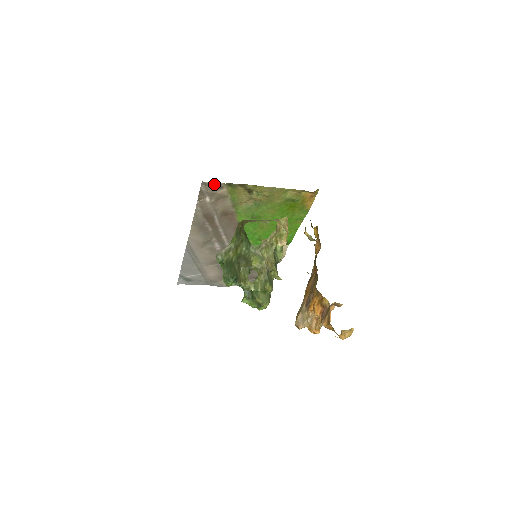
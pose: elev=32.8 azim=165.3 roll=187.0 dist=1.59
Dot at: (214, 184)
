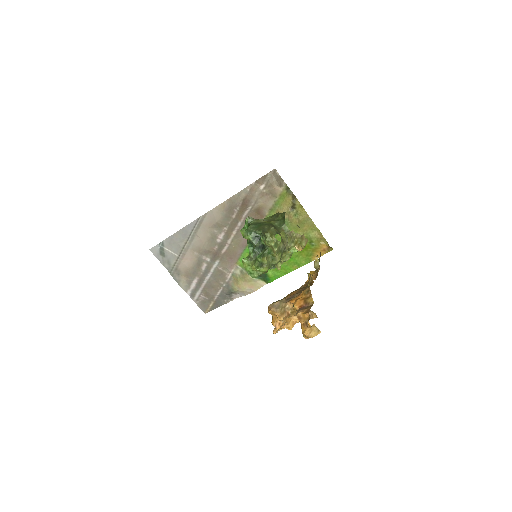
Dot at: (280, 178)
